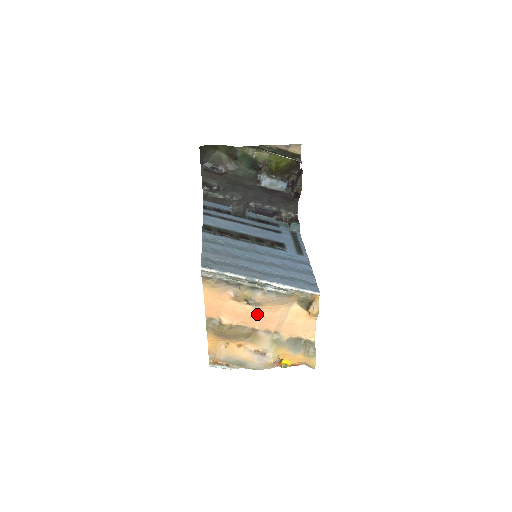
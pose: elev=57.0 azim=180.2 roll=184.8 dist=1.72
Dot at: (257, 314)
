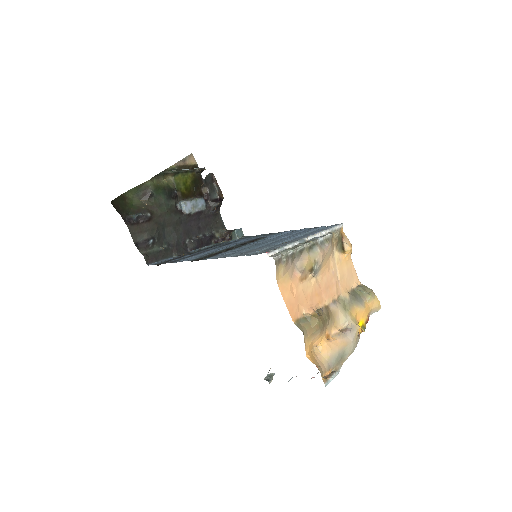
Dot at: (320, 285)
